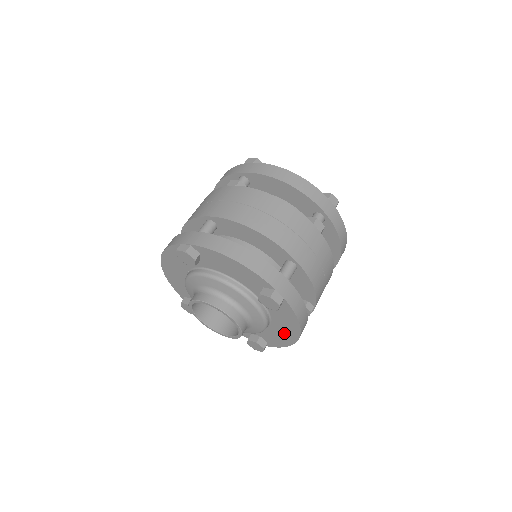
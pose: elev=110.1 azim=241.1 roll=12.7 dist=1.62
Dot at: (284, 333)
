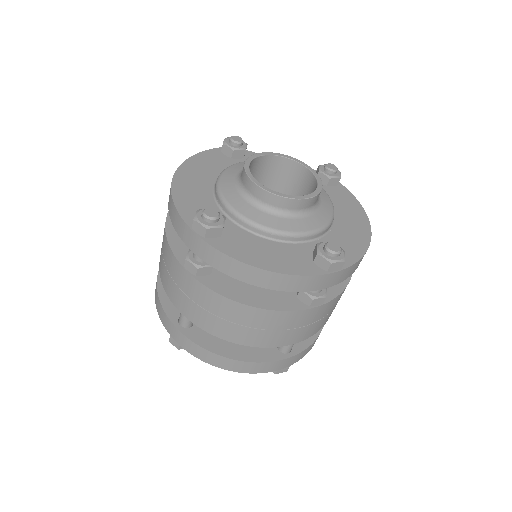
Dot at: occluded
